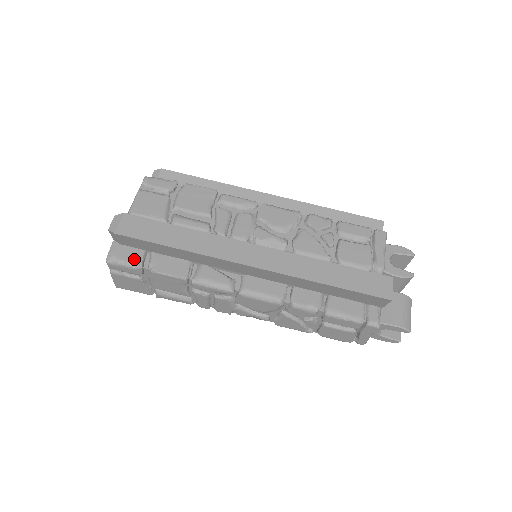
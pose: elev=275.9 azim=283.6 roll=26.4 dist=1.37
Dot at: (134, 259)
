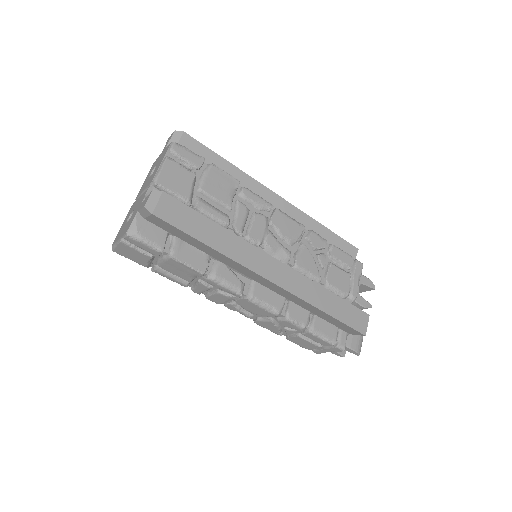
Dot at: (157, 240)
